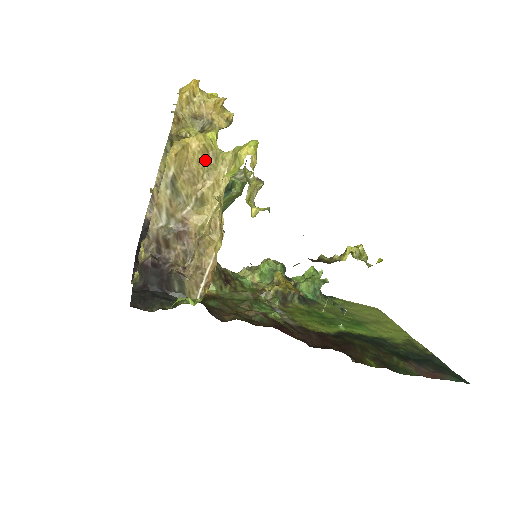
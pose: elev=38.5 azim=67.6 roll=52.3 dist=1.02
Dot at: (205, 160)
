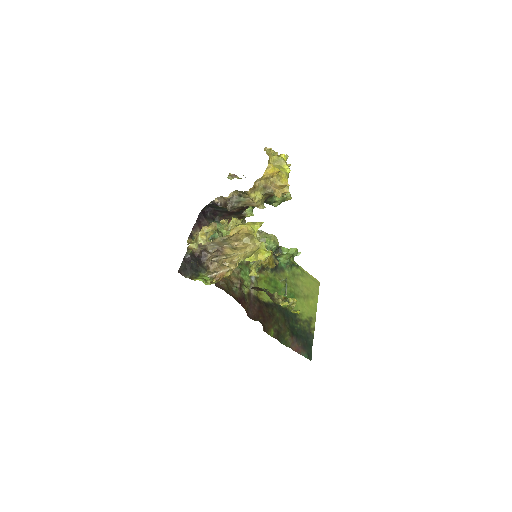
Dot at: (247, 236)
